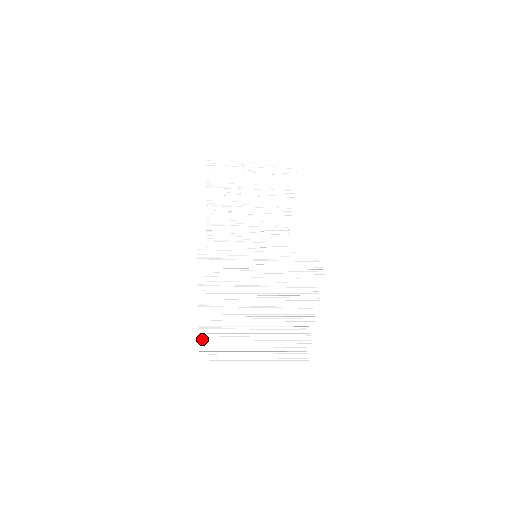
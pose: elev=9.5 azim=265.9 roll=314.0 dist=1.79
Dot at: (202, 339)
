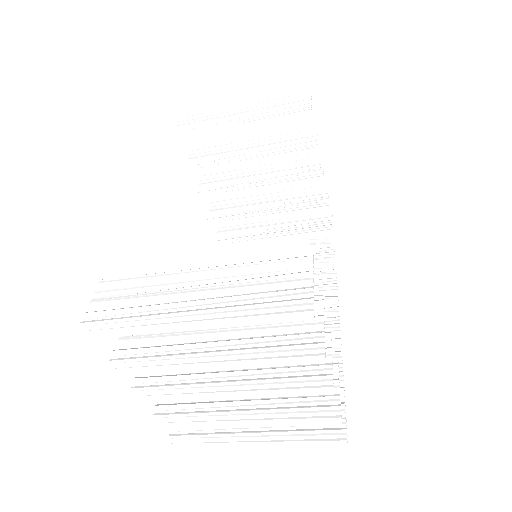
Dot at: (158, 416)
